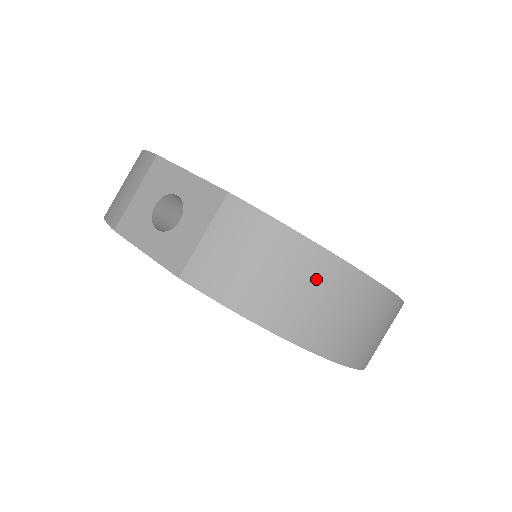
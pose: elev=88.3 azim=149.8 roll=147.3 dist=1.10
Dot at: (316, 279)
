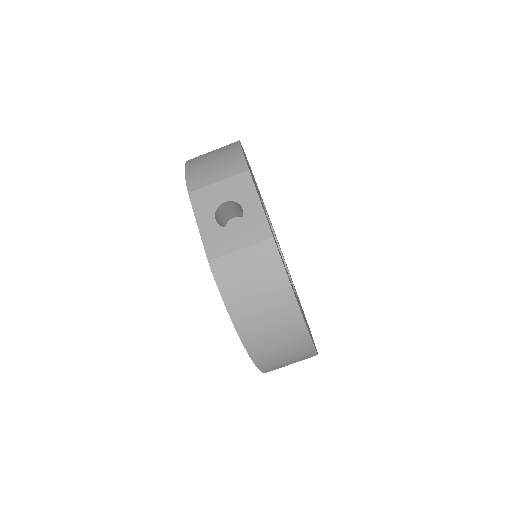
Dot at: (281, 319)
